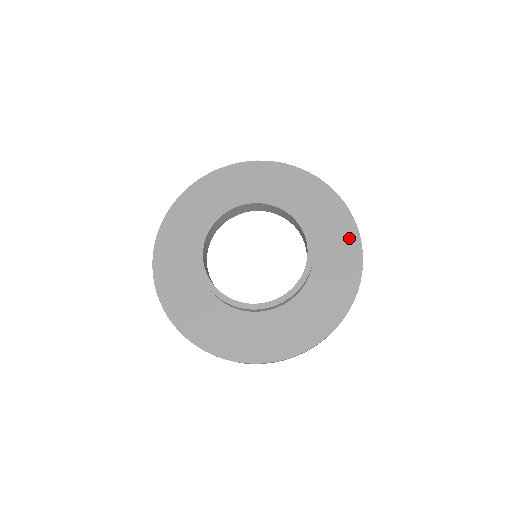
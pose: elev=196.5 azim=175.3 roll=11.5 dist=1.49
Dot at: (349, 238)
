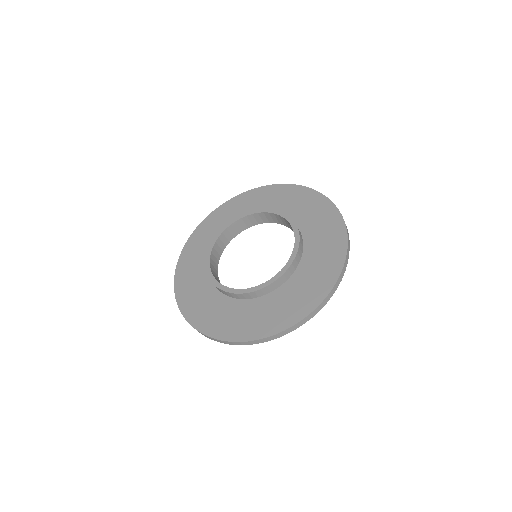
Dot at: (336, 252)
